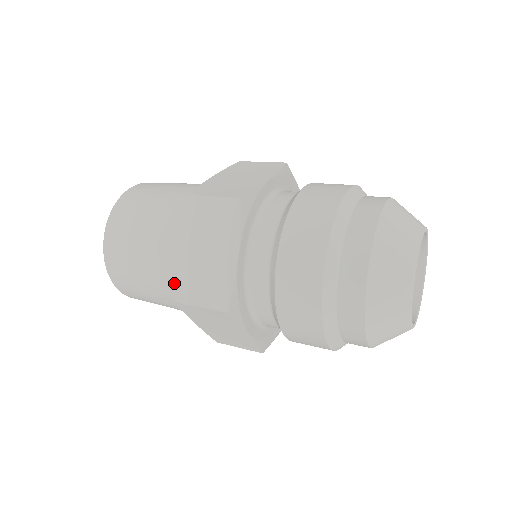
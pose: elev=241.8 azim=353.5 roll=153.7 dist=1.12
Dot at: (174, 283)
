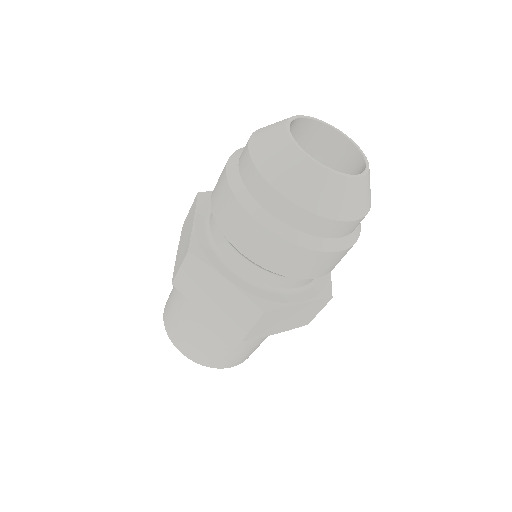
Dot at: occluded
